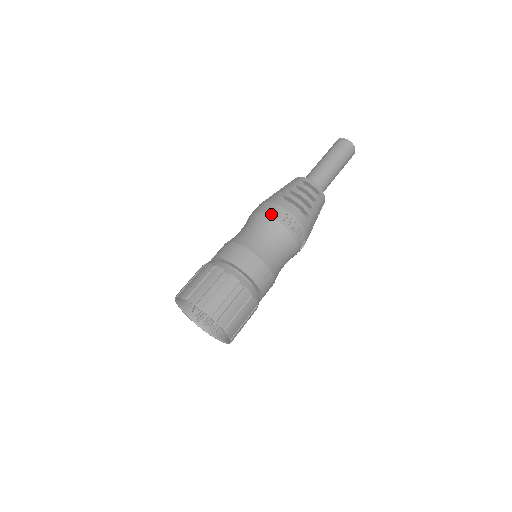
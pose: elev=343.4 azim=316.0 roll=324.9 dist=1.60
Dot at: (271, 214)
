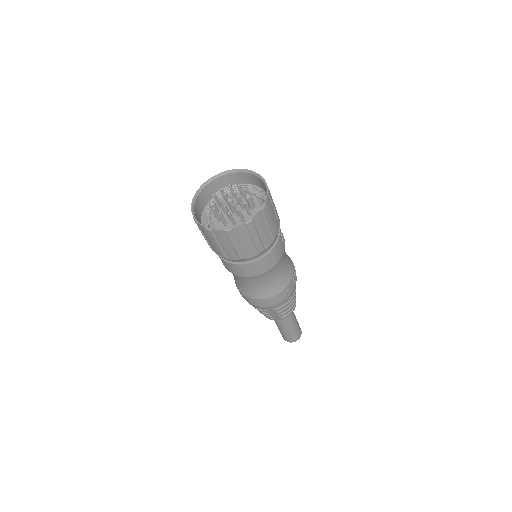
Dot at: occluded
